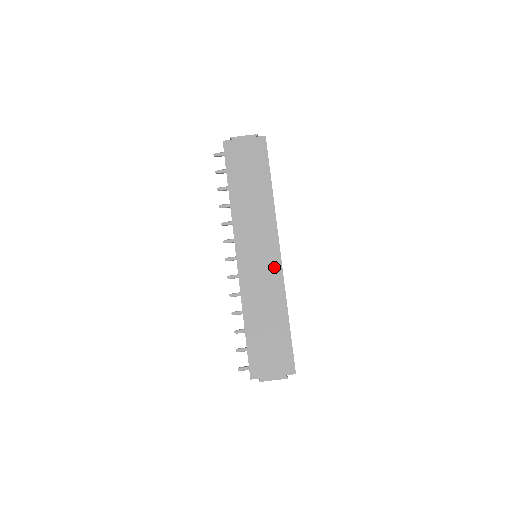
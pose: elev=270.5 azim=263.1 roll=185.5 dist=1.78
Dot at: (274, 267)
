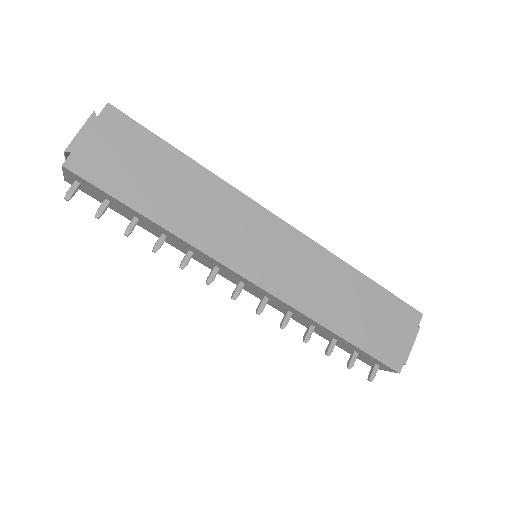
Dot at: (296, 243)
